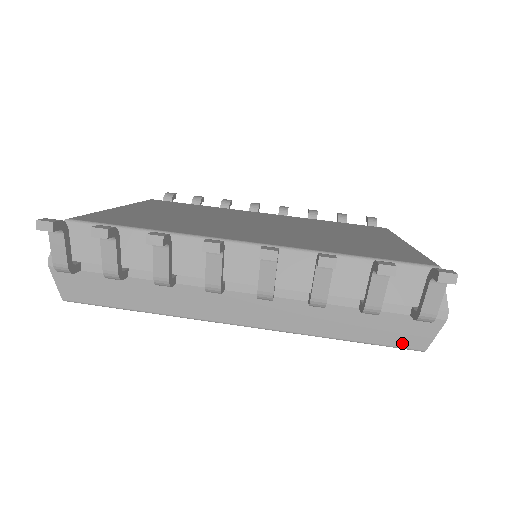
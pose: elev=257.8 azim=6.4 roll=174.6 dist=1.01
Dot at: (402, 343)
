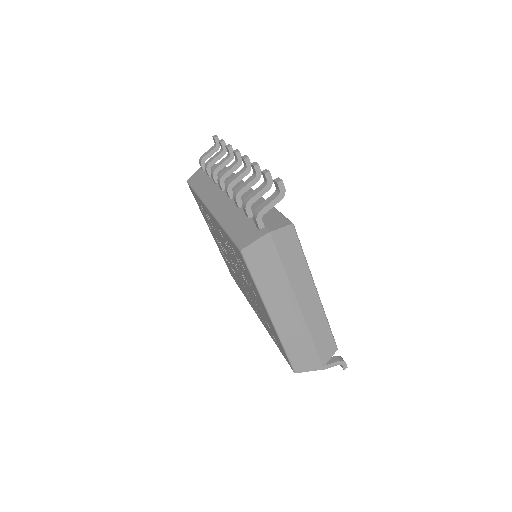
Dot at: (239, 241)
